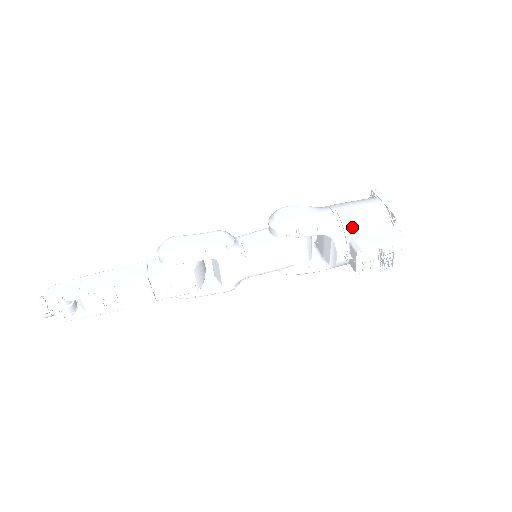
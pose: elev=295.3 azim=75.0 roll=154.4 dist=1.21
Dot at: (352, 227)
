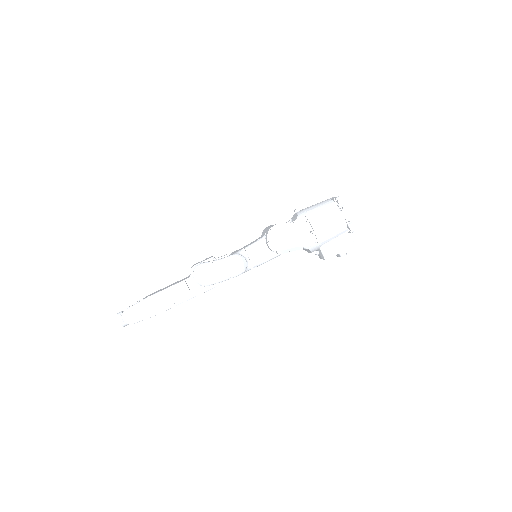
Dot at: (323, 241)
